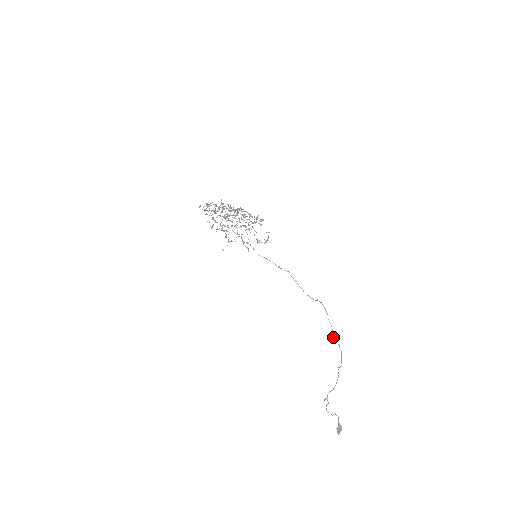
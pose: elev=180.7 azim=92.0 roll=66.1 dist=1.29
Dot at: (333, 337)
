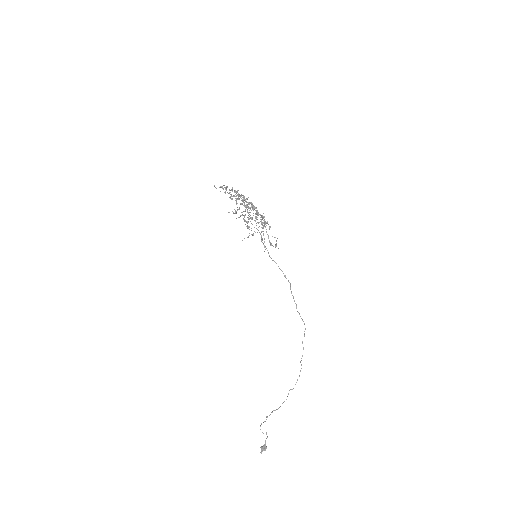
Dot at: occluded
